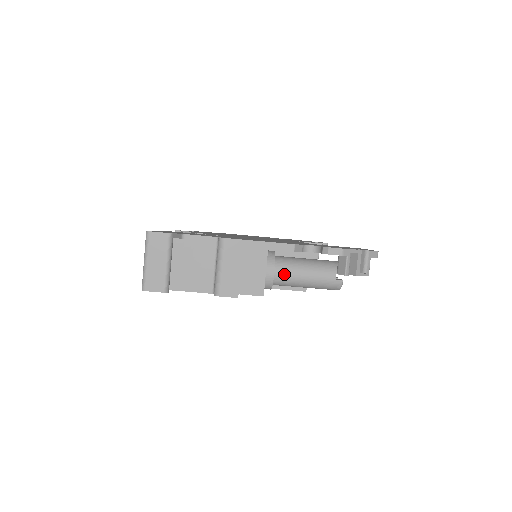
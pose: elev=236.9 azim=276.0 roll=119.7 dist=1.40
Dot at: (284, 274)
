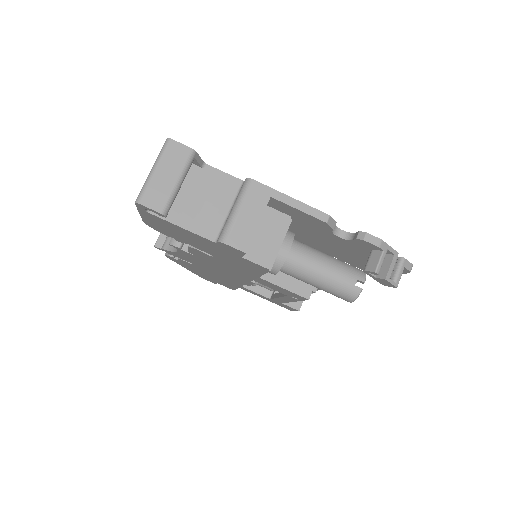
Dot at: (299, 258)
